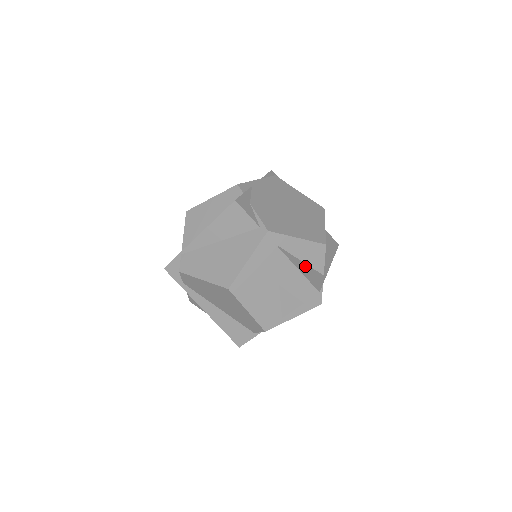
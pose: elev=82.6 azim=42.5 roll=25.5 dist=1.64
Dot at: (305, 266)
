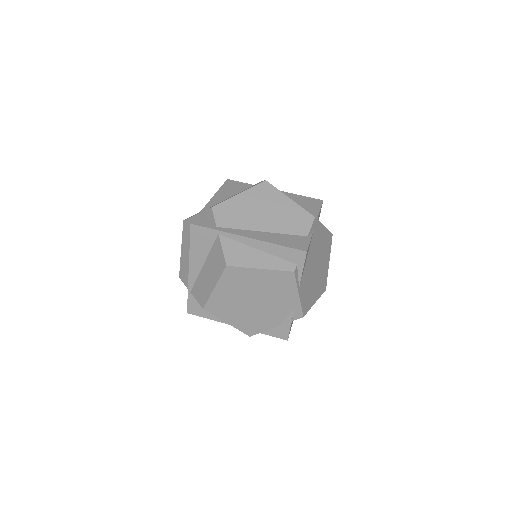
Dot at: occluded
